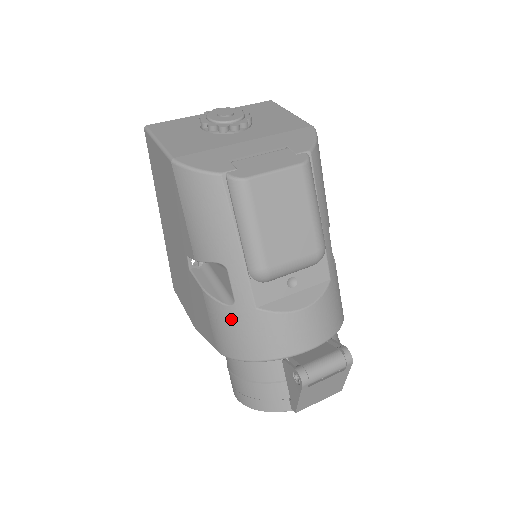
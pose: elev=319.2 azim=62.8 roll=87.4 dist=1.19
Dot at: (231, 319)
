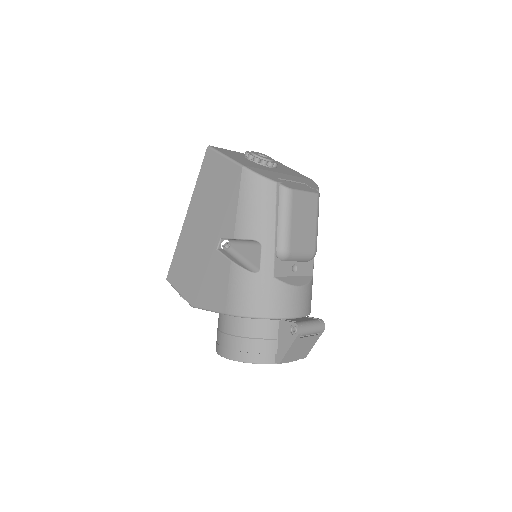
Dot at: (252, 283)
